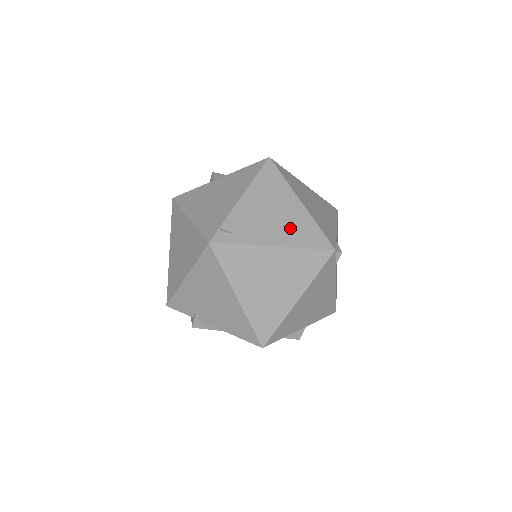
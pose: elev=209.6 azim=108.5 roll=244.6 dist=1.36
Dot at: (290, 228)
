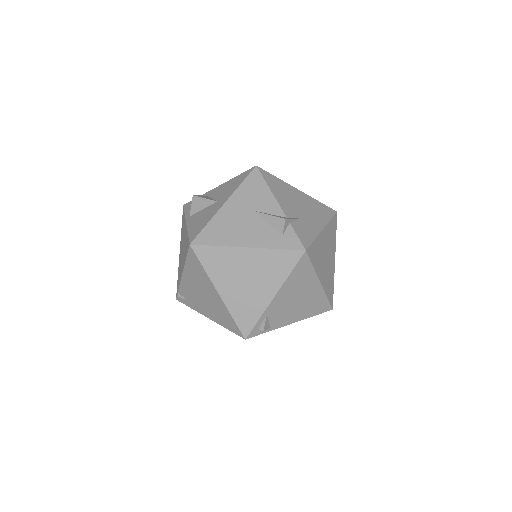
Dot at: (215, 310)
